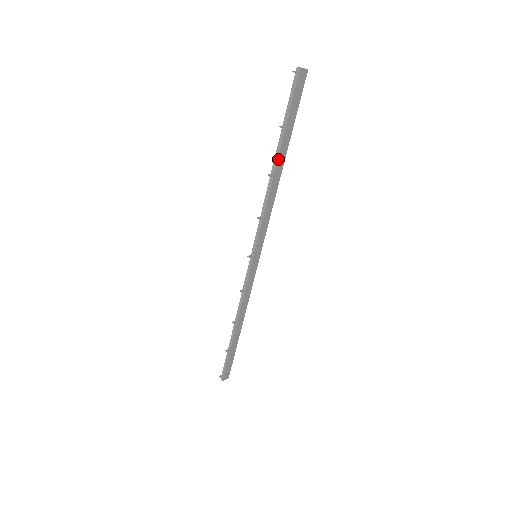
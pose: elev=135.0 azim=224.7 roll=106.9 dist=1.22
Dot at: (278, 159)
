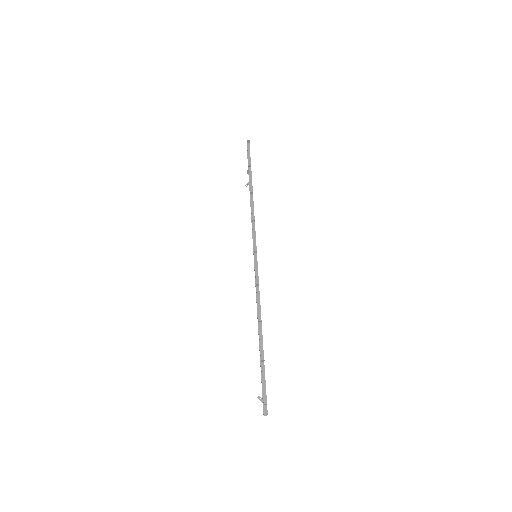
Dot at: occluded
